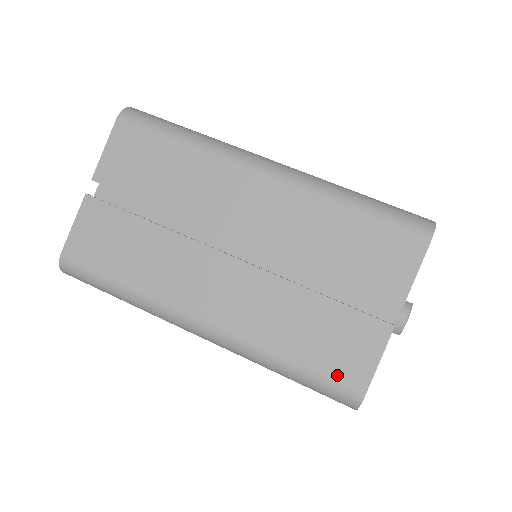
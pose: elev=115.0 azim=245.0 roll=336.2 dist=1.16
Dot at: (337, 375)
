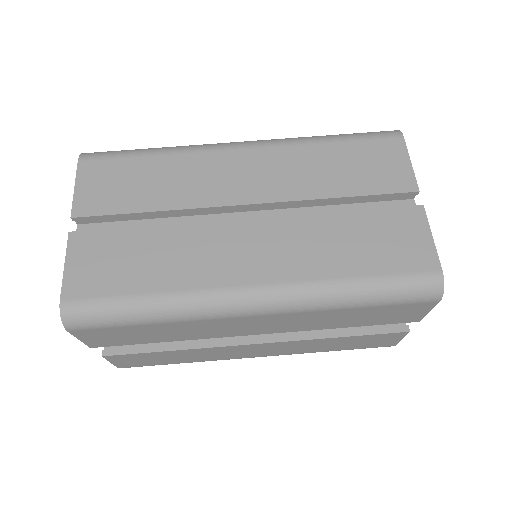
Dot at: (407, 267)
